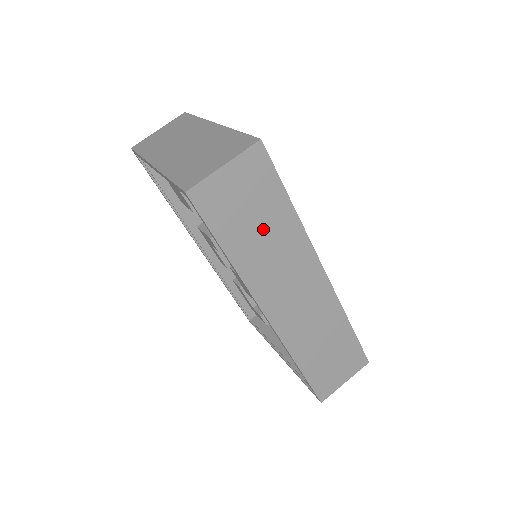
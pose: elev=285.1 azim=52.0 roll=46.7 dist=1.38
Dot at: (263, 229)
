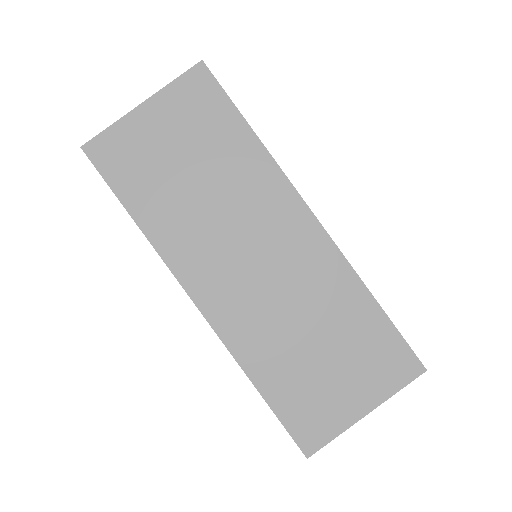
Dot at: occluded
